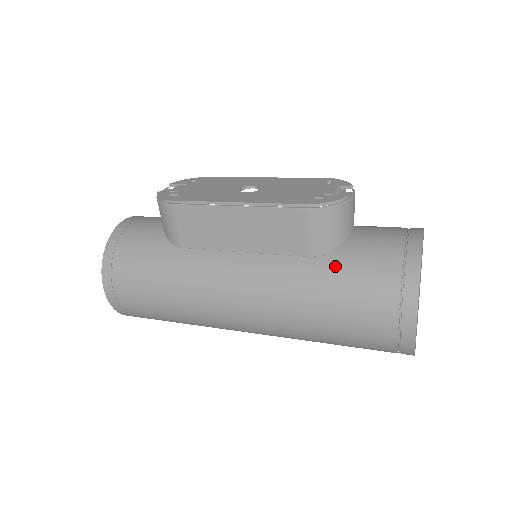
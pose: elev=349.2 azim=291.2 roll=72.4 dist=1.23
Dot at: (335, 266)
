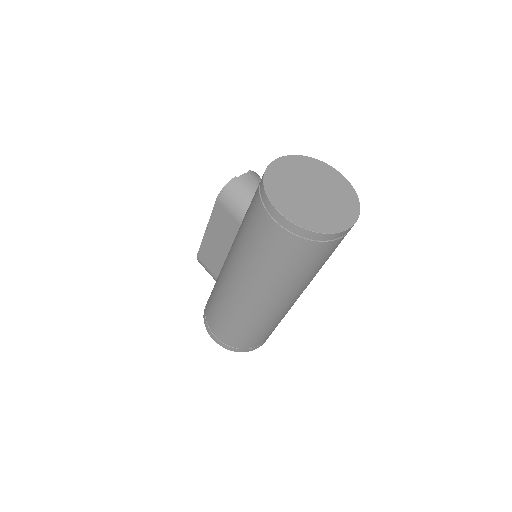
Dot at: (245, 217)
